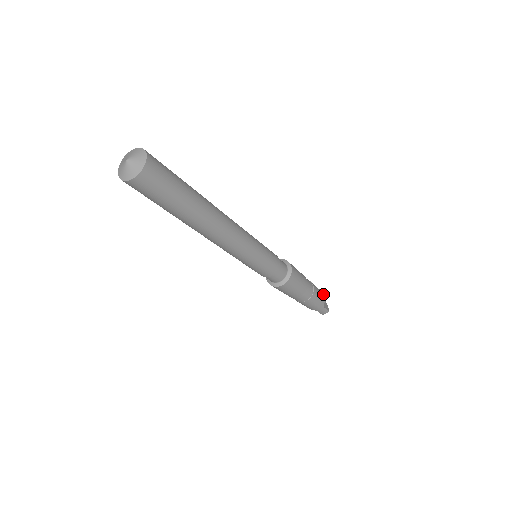
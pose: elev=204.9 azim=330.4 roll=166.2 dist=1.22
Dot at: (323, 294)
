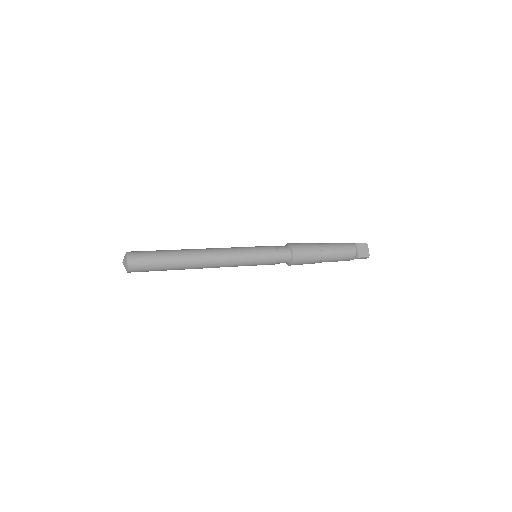
Dot at: (353, 249)
